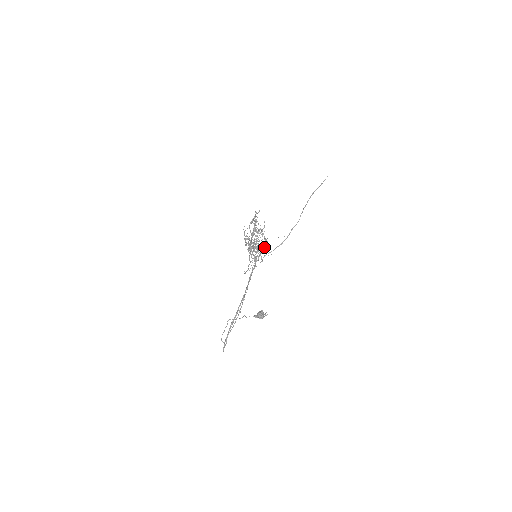
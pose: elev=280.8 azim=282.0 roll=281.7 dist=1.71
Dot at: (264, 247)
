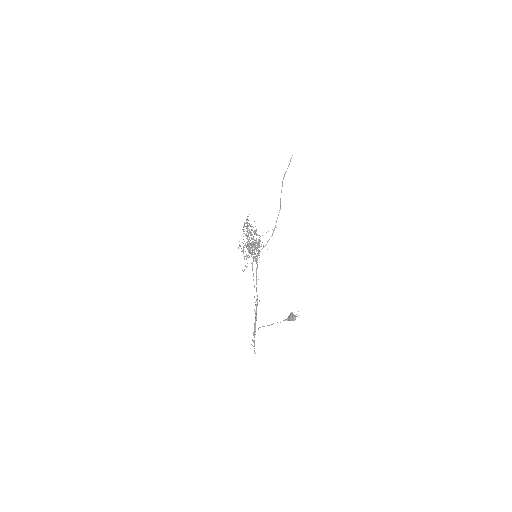
Dot at: (258, 244)
